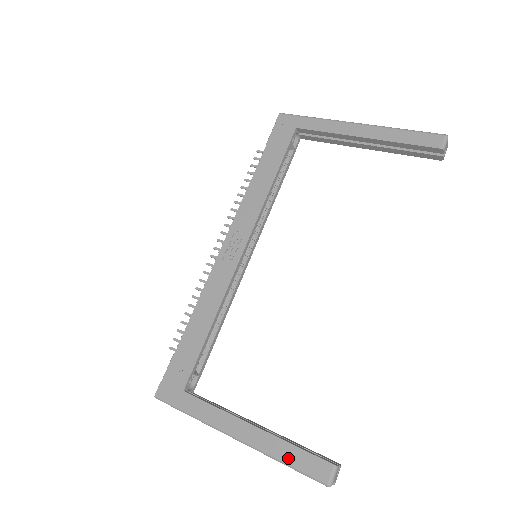
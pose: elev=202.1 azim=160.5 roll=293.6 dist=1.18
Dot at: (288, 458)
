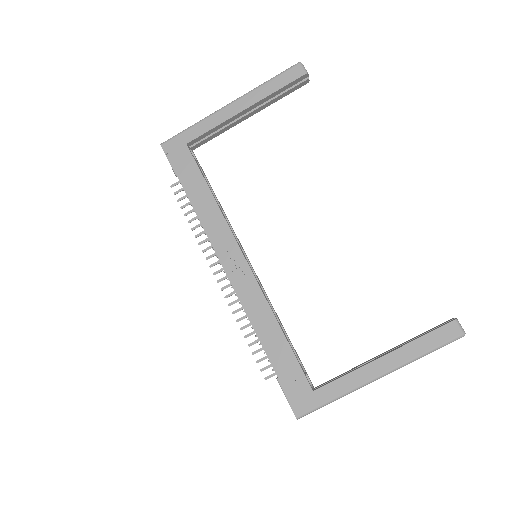
Dot at: (426, 348)
